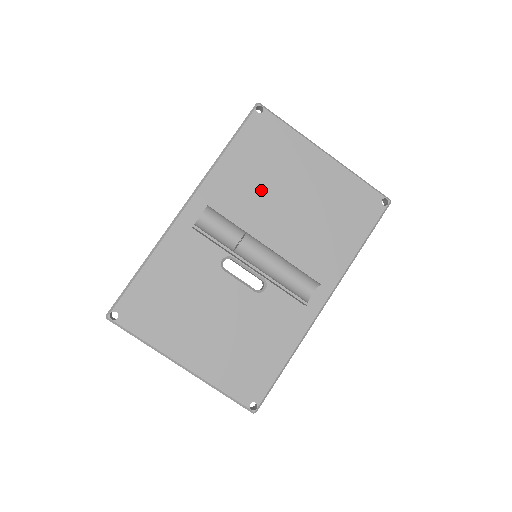
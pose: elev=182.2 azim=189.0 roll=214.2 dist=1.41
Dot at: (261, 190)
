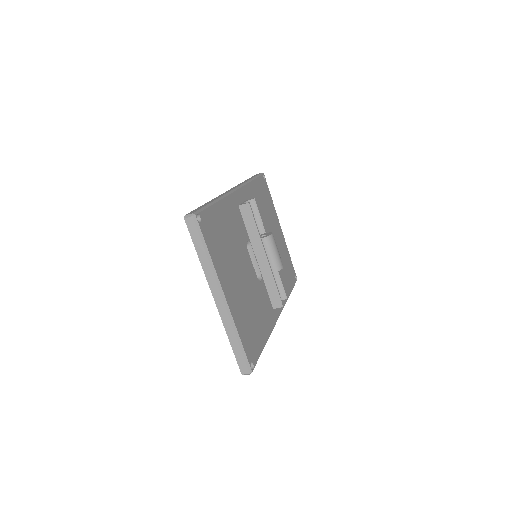
Dot at: (262, 219)
